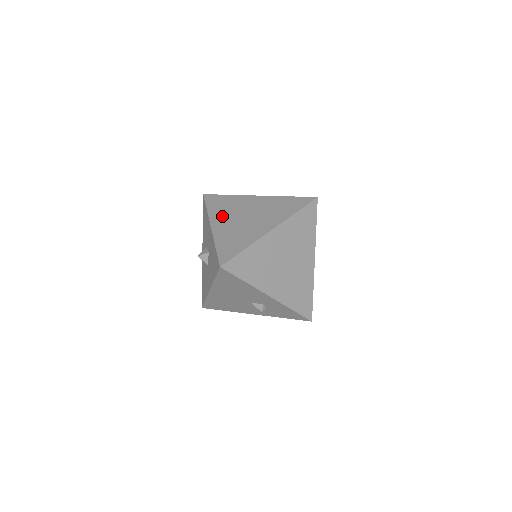
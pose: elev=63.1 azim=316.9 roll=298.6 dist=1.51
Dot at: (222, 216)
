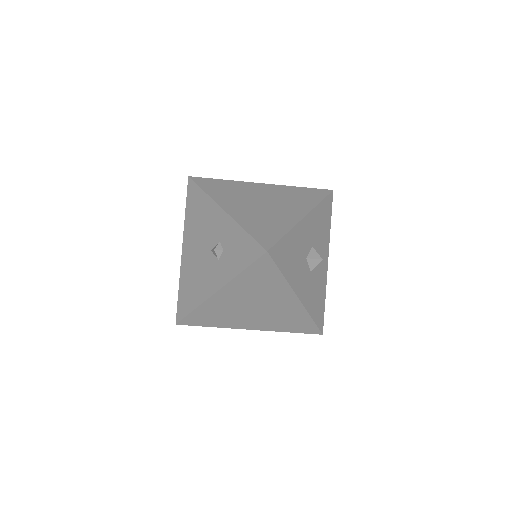
Dot at: occluded
